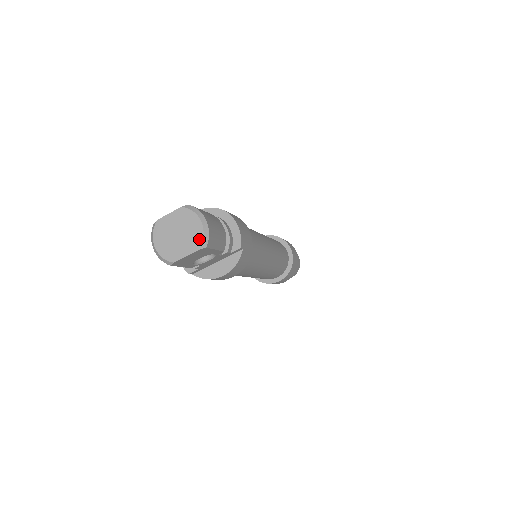
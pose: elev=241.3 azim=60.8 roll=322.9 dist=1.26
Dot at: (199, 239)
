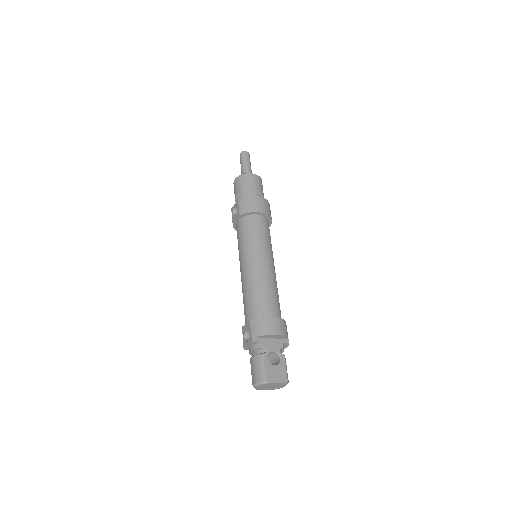
Dot at: occluded
